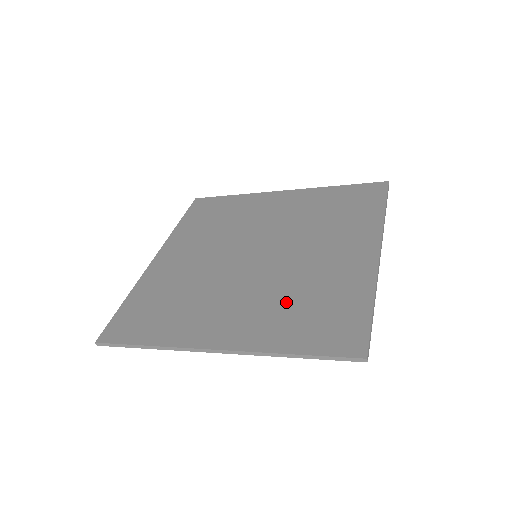
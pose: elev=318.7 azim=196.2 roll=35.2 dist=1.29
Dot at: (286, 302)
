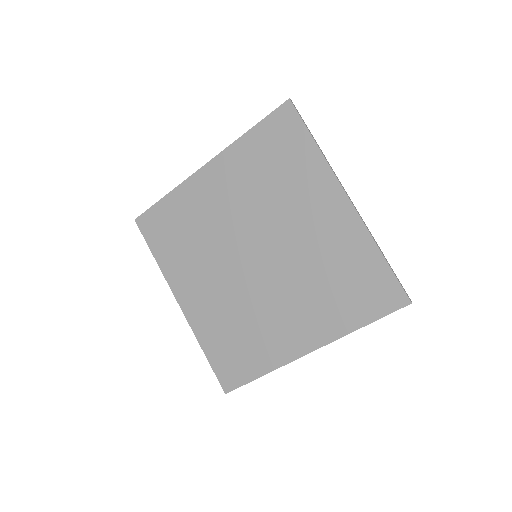
Dot at: (321, 289)
